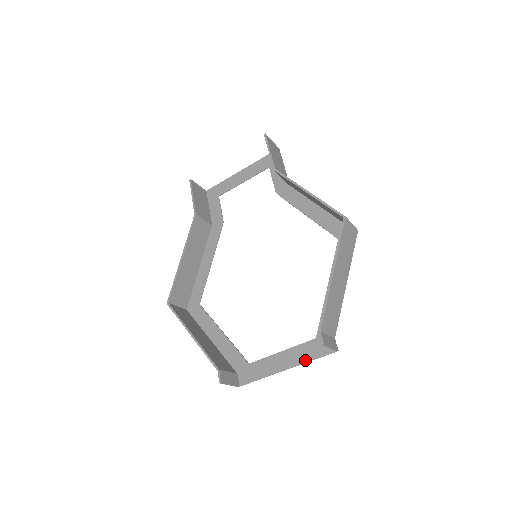
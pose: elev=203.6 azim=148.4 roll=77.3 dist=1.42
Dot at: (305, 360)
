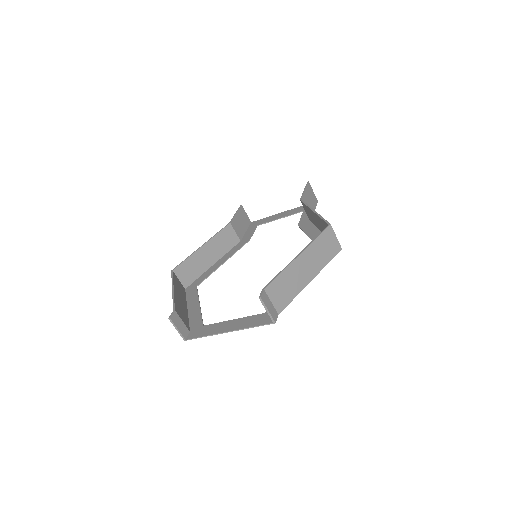
Dot at: (246, 326)
